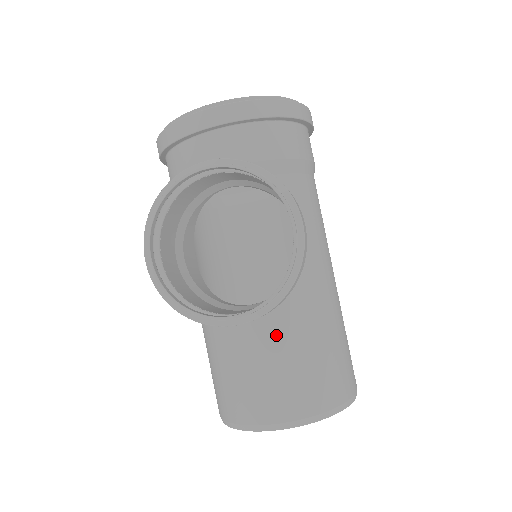
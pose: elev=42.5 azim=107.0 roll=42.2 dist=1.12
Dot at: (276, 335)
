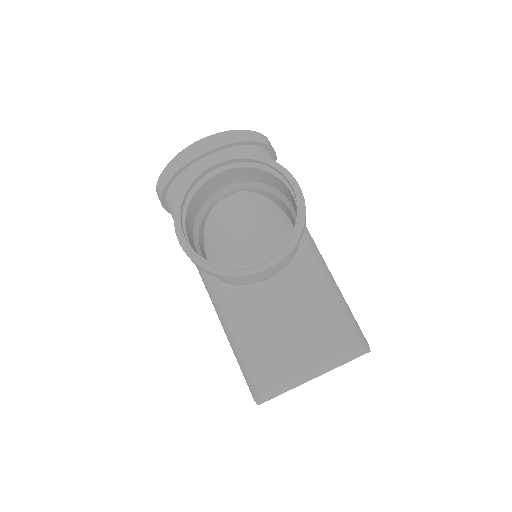
Dot at: (294, 296)
